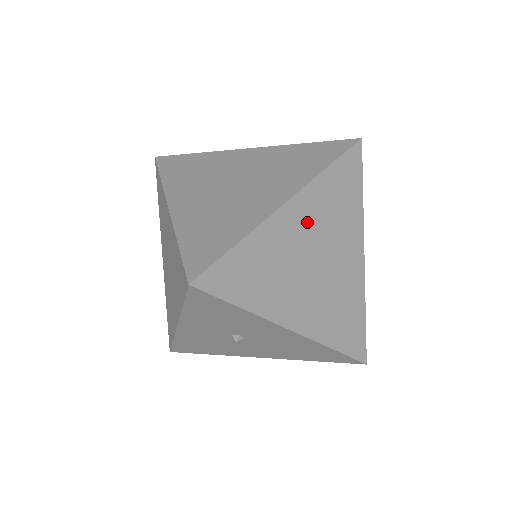
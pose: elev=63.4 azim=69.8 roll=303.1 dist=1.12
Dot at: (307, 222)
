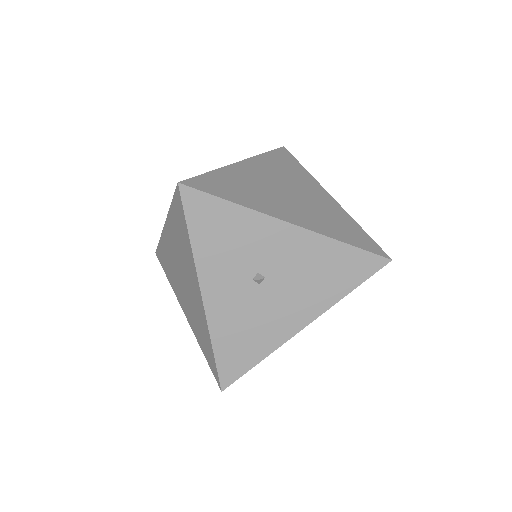
Dot at: (264, 172)
